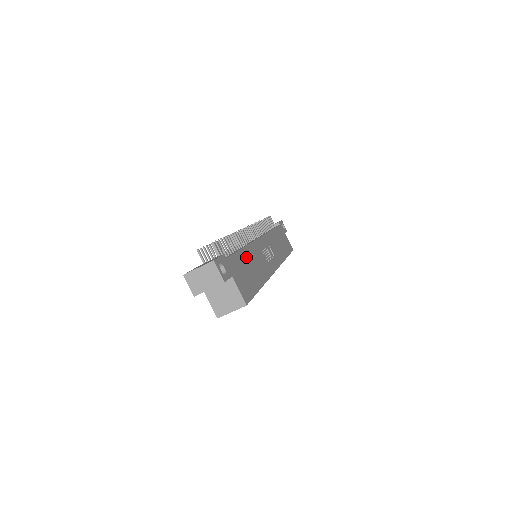
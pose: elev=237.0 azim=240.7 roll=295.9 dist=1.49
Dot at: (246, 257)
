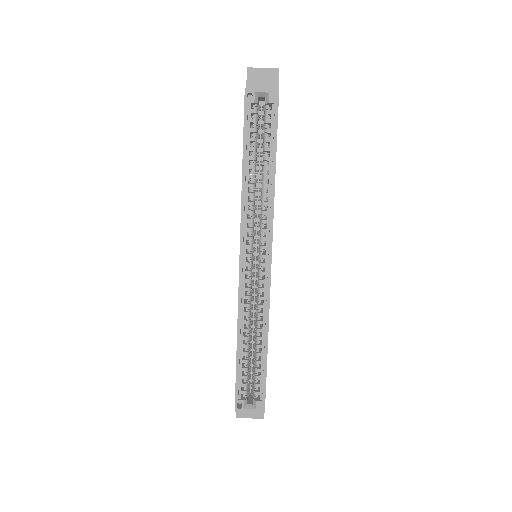
Dot at: occluded
